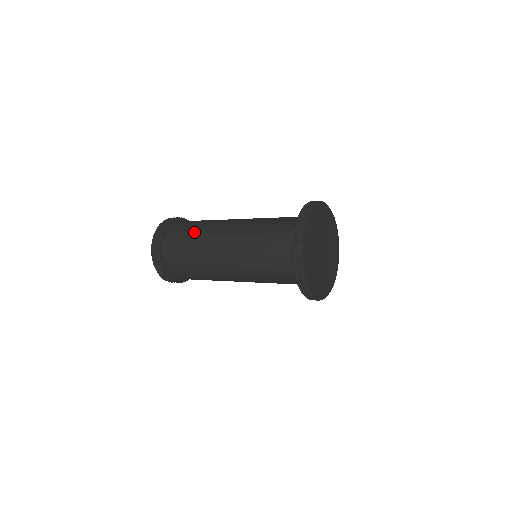
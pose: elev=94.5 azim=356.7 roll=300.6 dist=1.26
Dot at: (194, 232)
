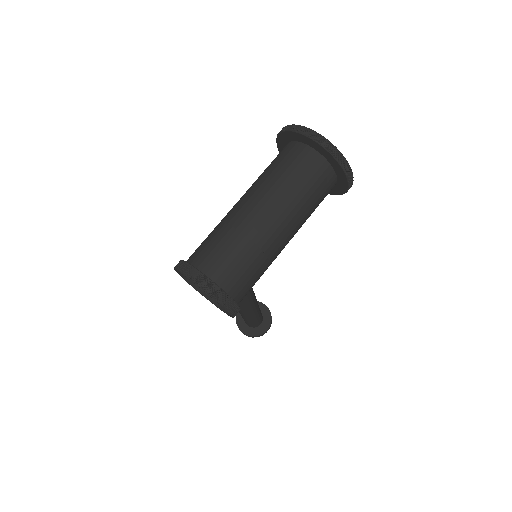
Dot at: (220, 234)
